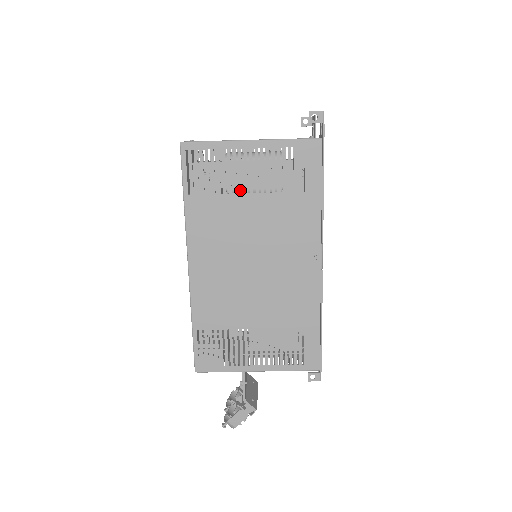
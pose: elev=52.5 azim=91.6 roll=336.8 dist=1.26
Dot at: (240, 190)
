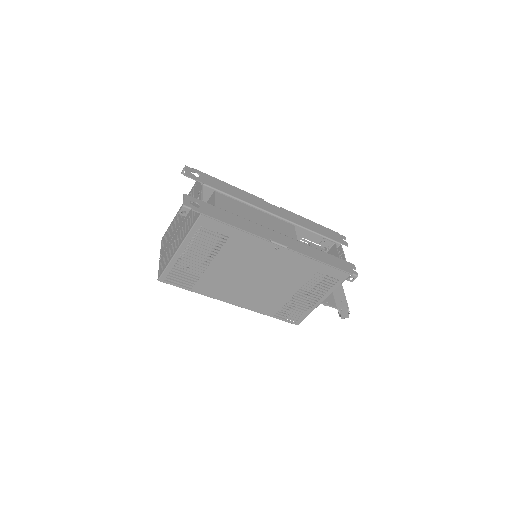
Dot at: occluded
